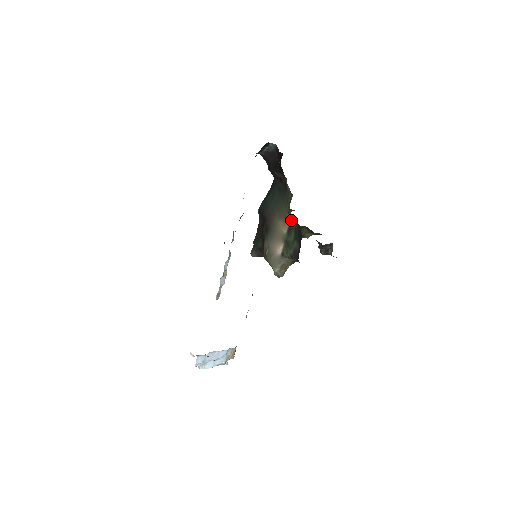
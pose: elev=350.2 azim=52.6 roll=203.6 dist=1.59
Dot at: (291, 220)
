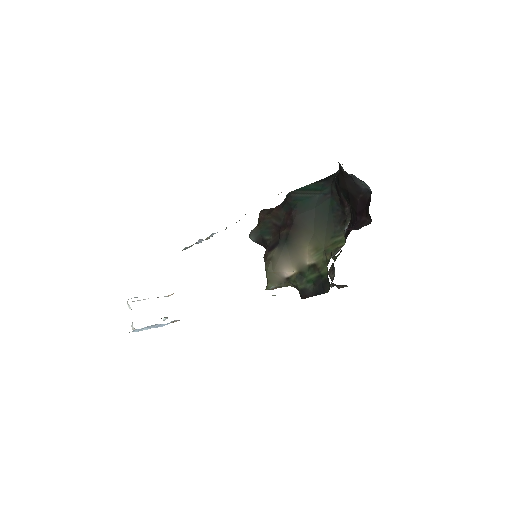
Dot at: (323, 262)
